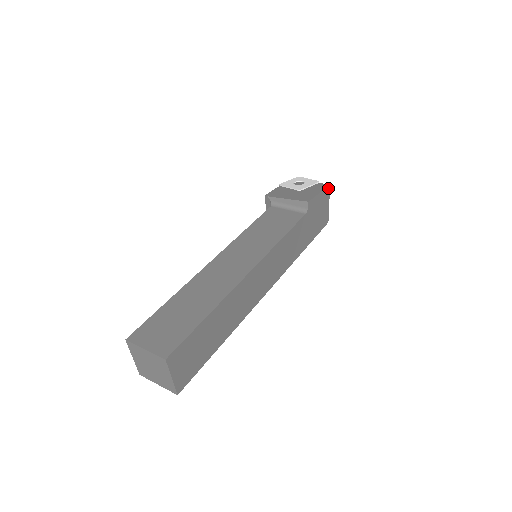
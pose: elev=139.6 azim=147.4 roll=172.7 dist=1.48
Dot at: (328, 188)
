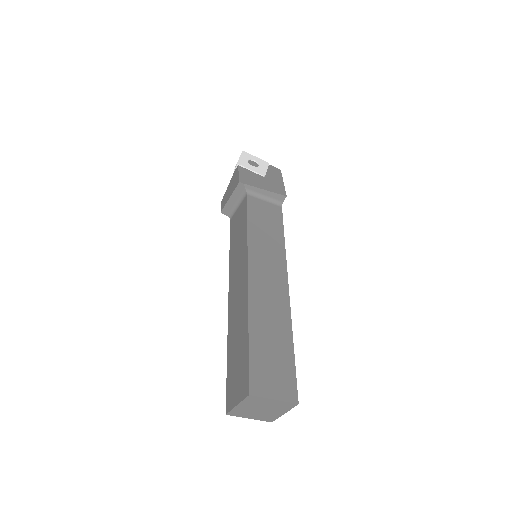
Dot at: (280, 173)
